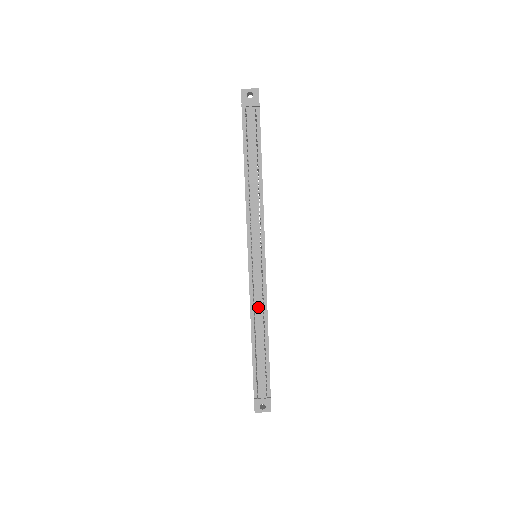
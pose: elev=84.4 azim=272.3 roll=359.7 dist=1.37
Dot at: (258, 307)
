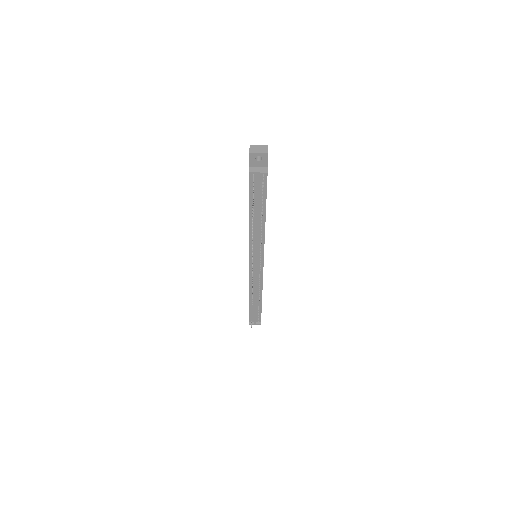
Dot at: (255, 288)
